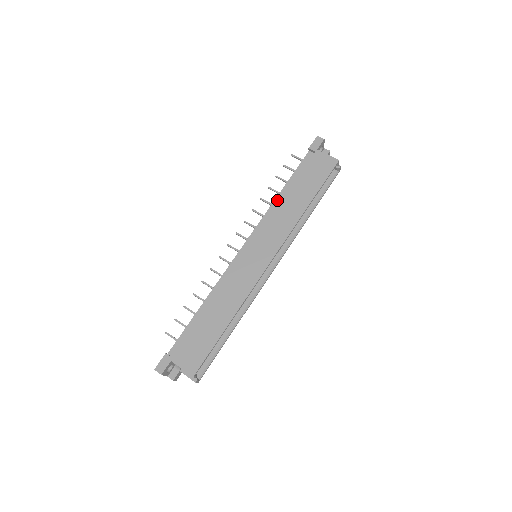
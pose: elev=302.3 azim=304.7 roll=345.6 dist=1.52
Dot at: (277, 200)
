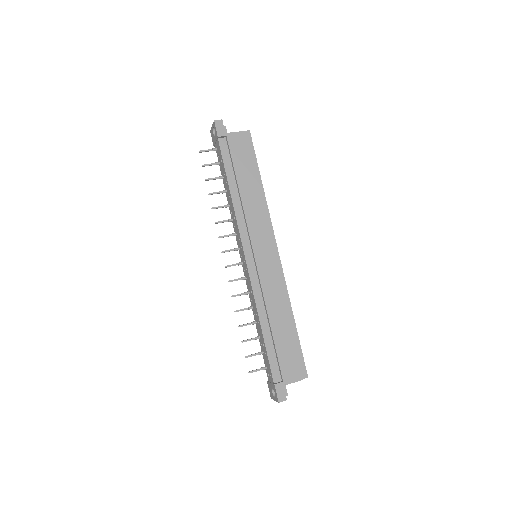
Dot at: (234, 200)
